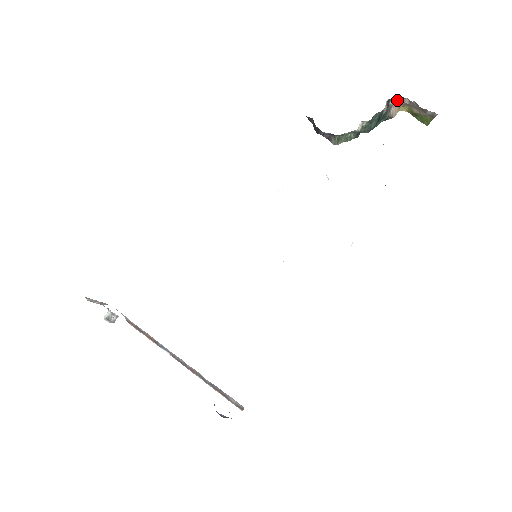
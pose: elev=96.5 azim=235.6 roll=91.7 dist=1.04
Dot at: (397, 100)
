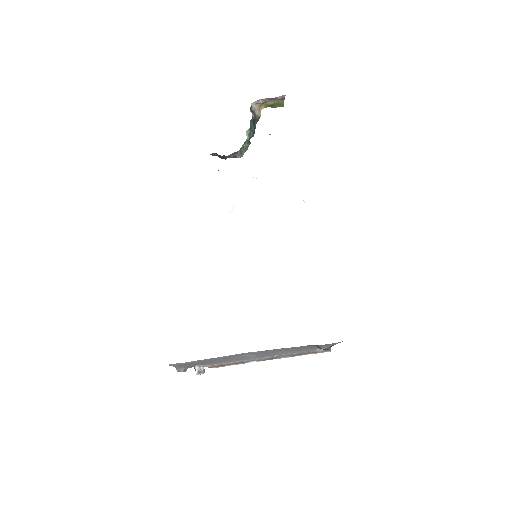
Dot at: (254, 105)
